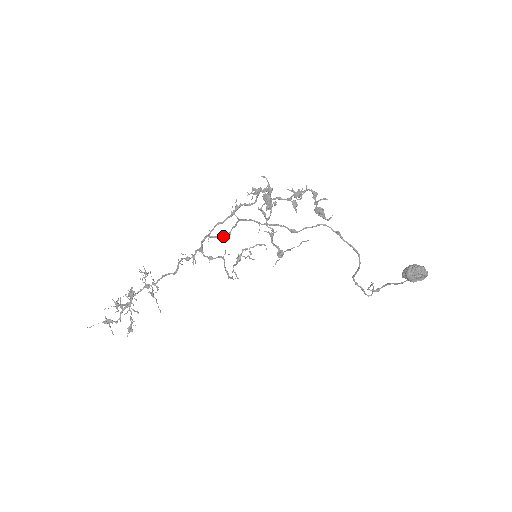
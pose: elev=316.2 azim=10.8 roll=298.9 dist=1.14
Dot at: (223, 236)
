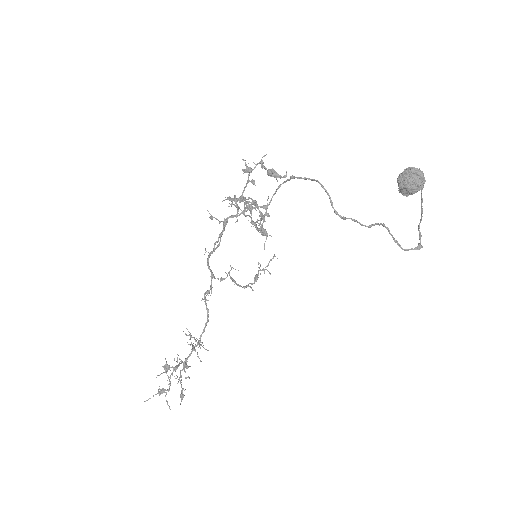
Dot at: (217, 246)
